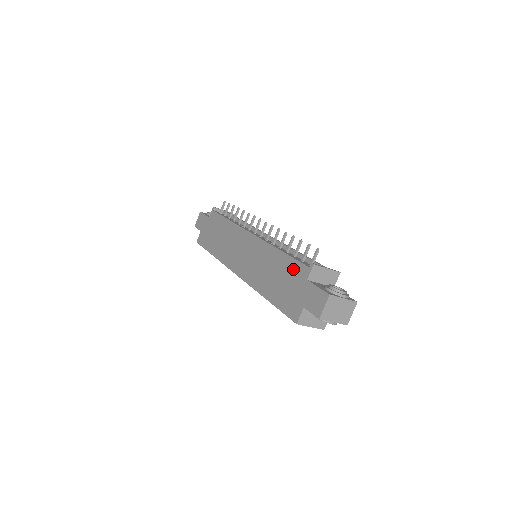
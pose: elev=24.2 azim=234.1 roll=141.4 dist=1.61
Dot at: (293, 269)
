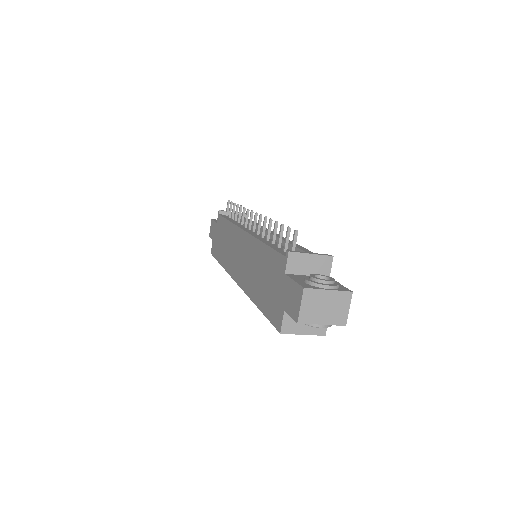
Dot at: (273, 263)
